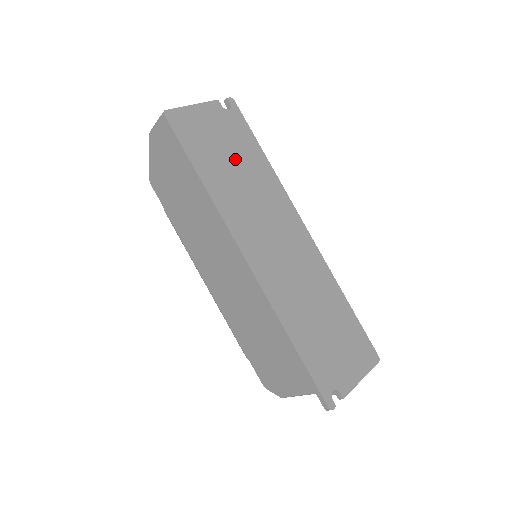
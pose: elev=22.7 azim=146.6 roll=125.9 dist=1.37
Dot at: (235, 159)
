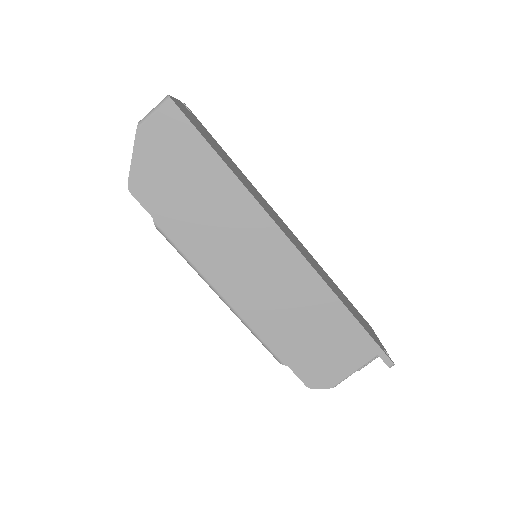
Dot at: (224, 155)
